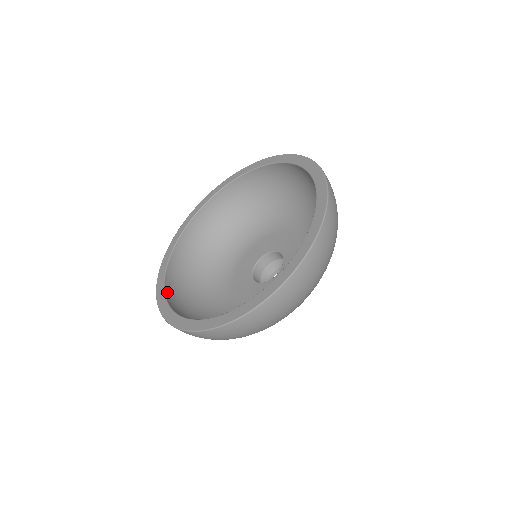
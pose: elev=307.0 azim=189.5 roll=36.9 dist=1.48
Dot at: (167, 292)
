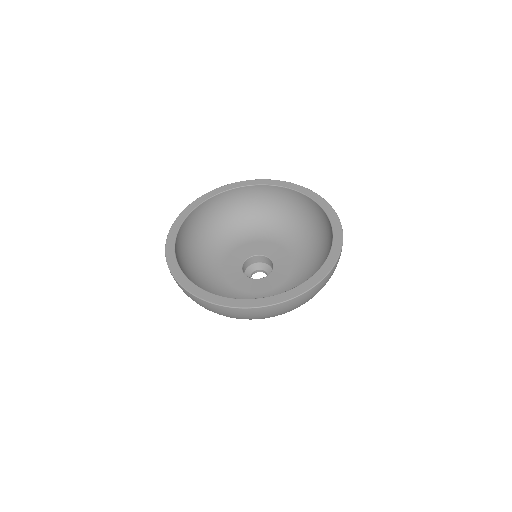
Dot at: (201, 289)
